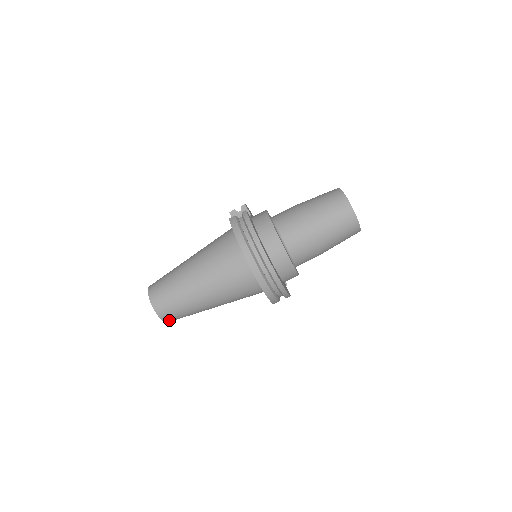
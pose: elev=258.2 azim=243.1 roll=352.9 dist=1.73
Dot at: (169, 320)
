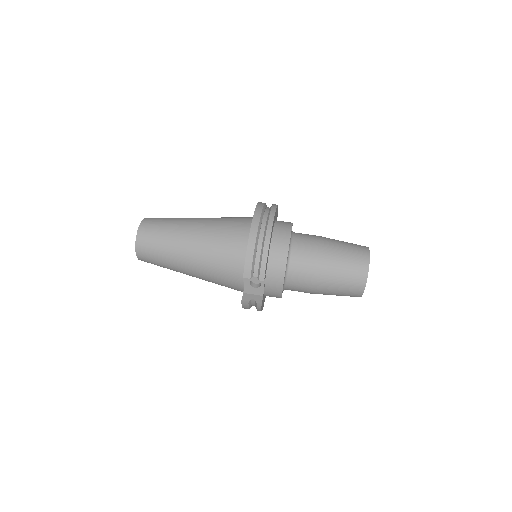
Dot at: (142, 236)
